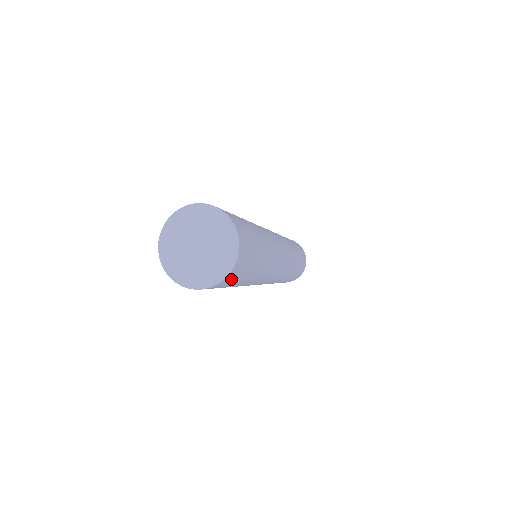
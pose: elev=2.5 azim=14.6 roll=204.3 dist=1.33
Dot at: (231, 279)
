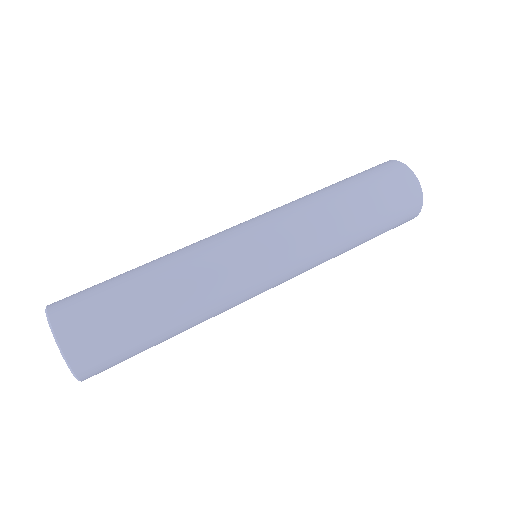
Dot at: occluded
